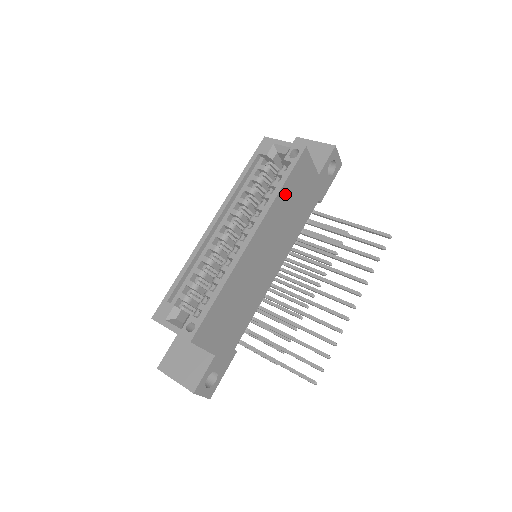
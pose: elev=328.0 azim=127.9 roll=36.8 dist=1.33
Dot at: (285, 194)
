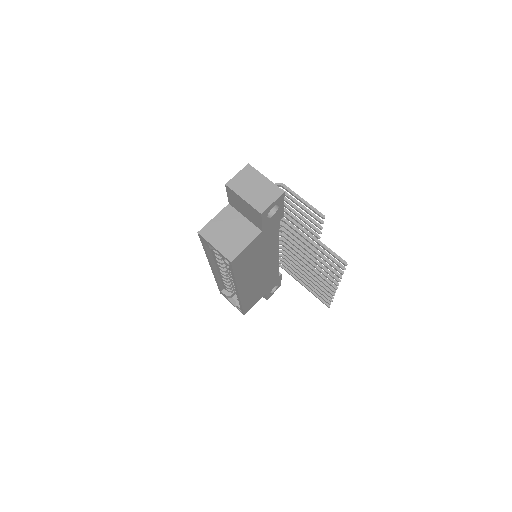
Dot at: (241, 271)
